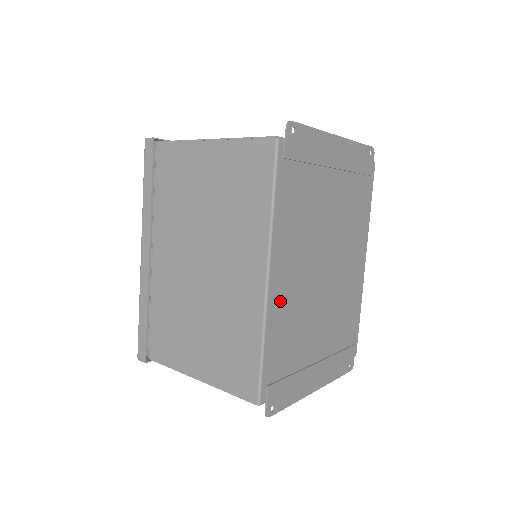
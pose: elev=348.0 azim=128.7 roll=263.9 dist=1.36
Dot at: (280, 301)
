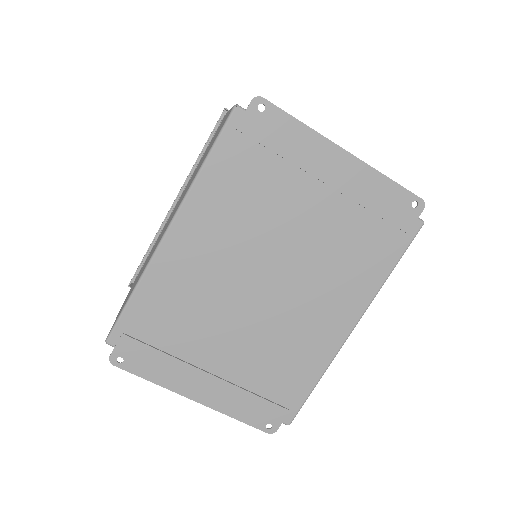
Dot at: (175, 266)
